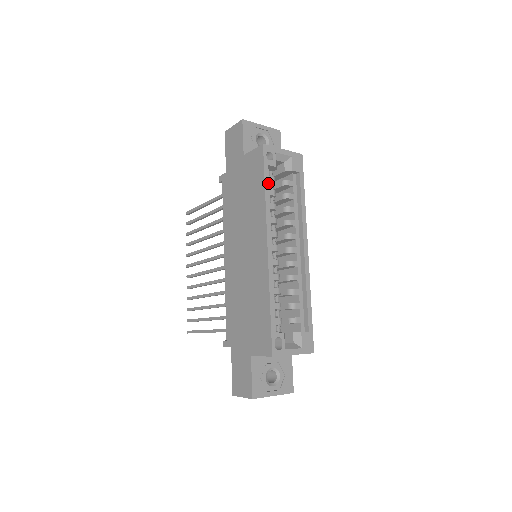
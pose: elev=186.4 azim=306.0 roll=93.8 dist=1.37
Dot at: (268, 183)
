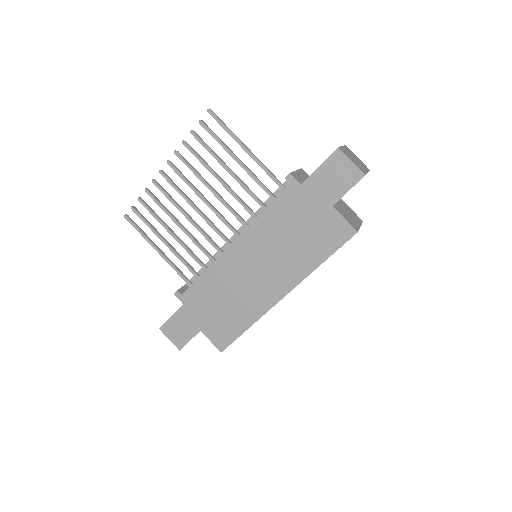
Dot at: occluded
